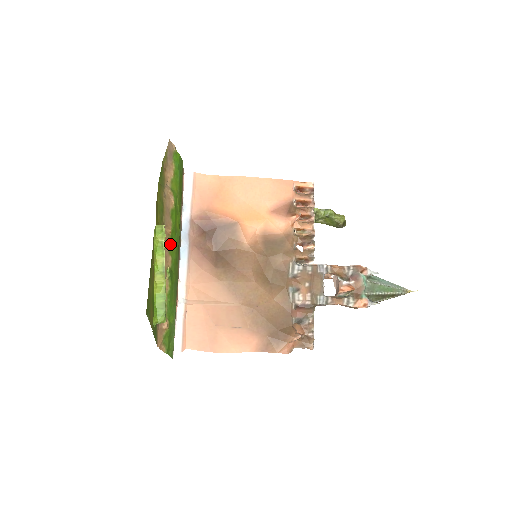
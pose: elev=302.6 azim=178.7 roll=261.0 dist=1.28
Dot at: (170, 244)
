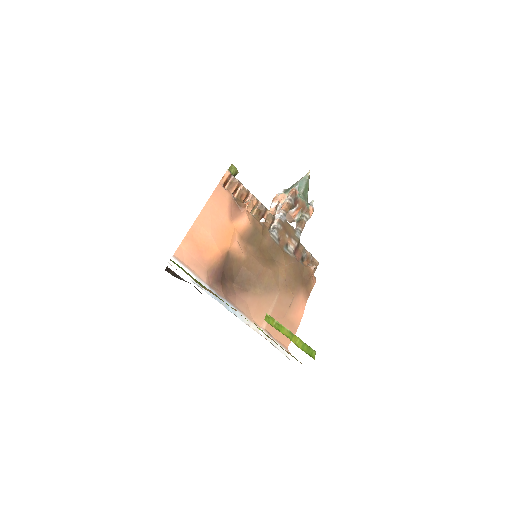
Dot at: occluded
